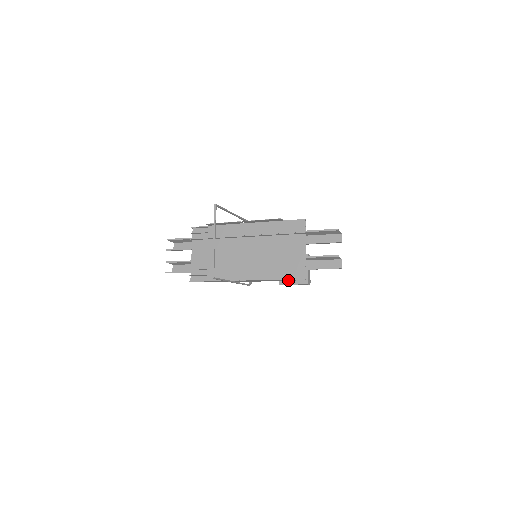
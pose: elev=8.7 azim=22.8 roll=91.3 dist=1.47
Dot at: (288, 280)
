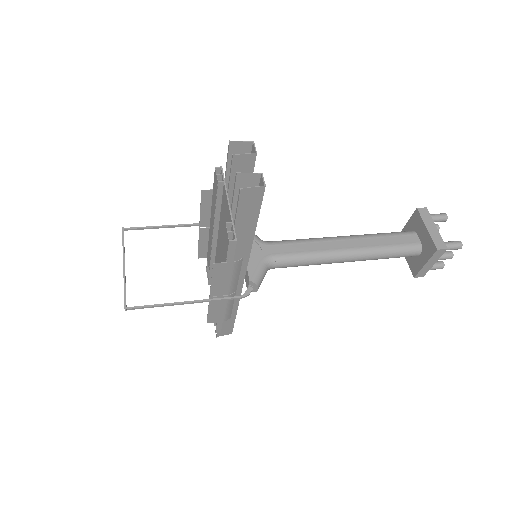
Dot at: (232, 257)
